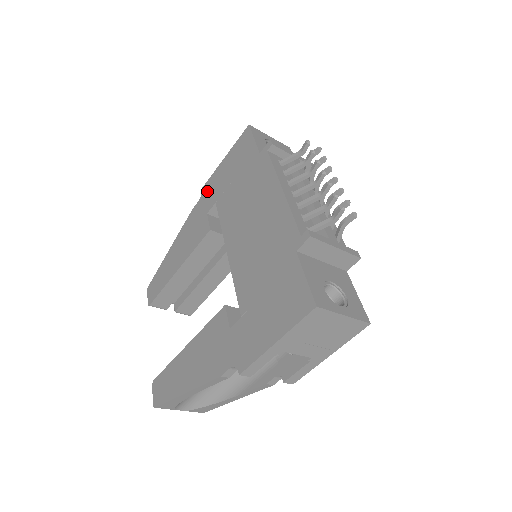
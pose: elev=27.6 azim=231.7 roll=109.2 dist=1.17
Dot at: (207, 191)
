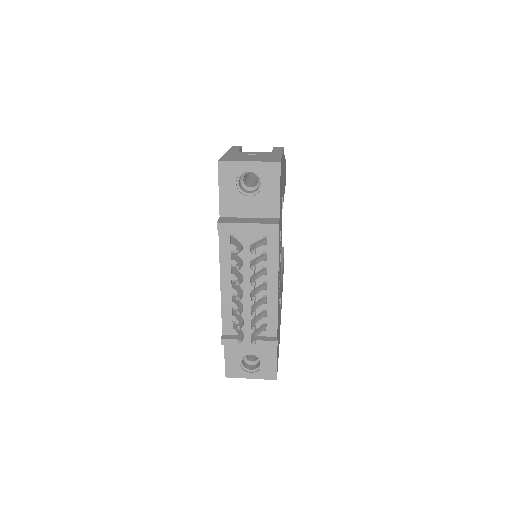
Dot at: occluded
